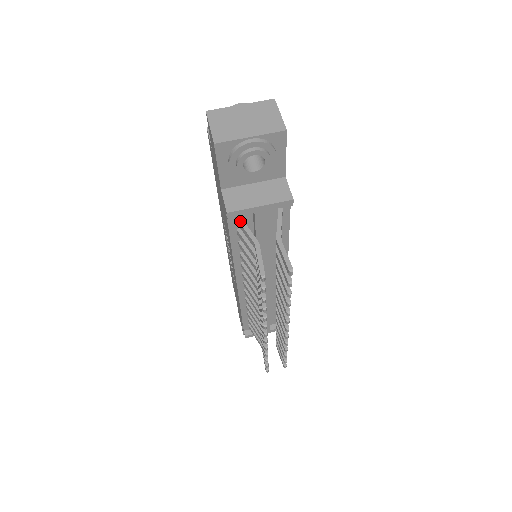
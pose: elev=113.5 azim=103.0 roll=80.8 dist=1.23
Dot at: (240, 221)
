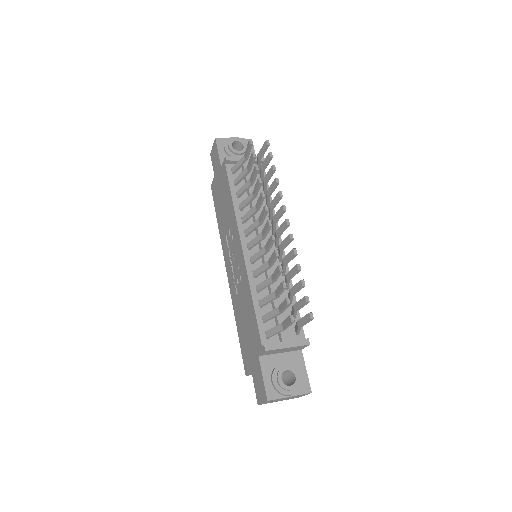
Dot at: (234, 166)
